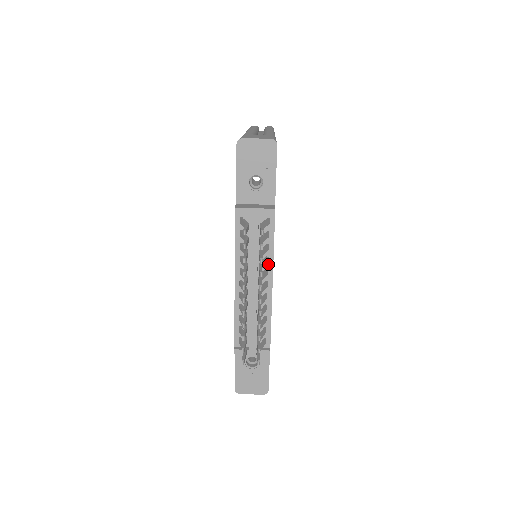
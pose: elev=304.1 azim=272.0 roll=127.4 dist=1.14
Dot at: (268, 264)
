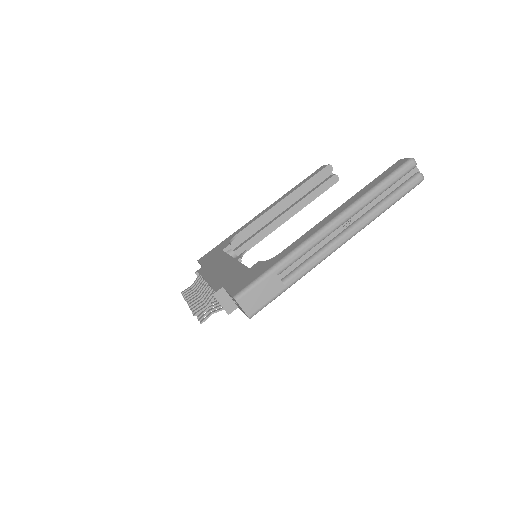
Dot at: occluded
